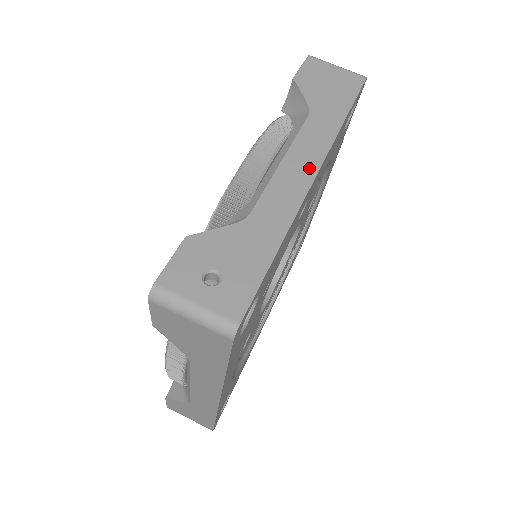
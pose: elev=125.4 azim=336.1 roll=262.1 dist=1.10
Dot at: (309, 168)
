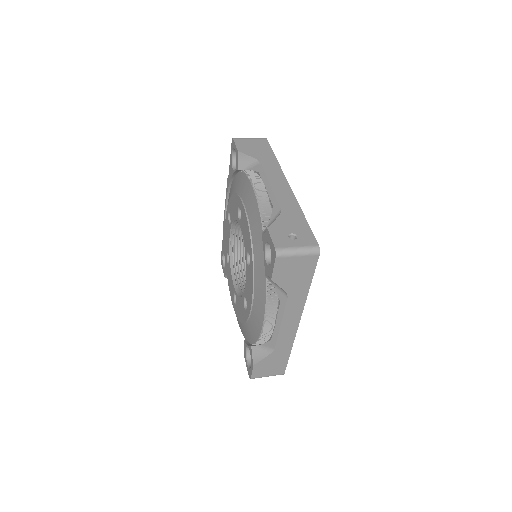
Dot at: (284, 183)
